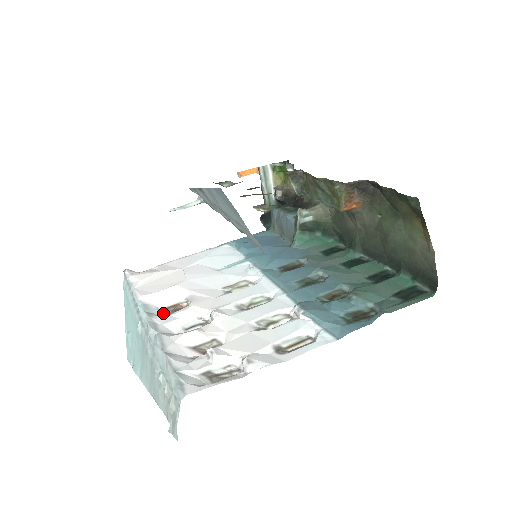
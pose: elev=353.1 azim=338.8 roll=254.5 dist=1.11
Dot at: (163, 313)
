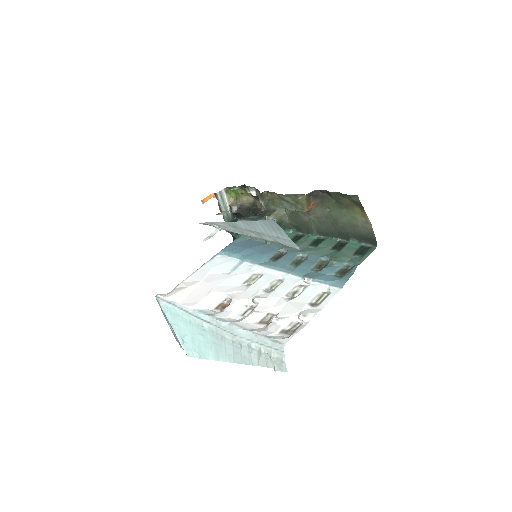
Dot at: (216, 312)
